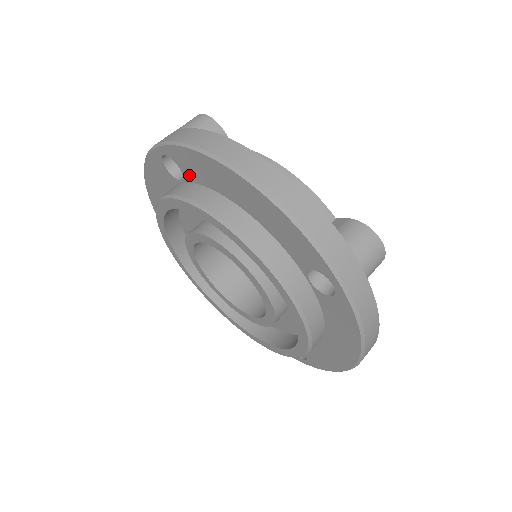
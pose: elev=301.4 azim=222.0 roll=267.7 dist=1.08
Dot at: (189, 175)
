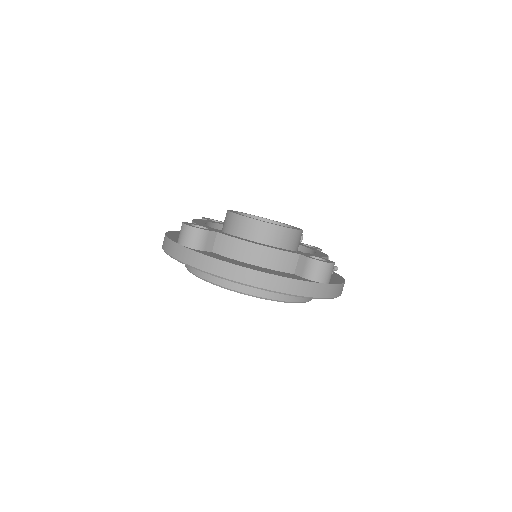
Dot at: occluded
